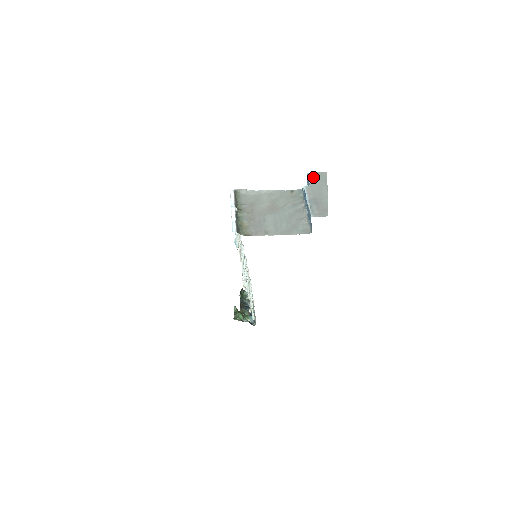
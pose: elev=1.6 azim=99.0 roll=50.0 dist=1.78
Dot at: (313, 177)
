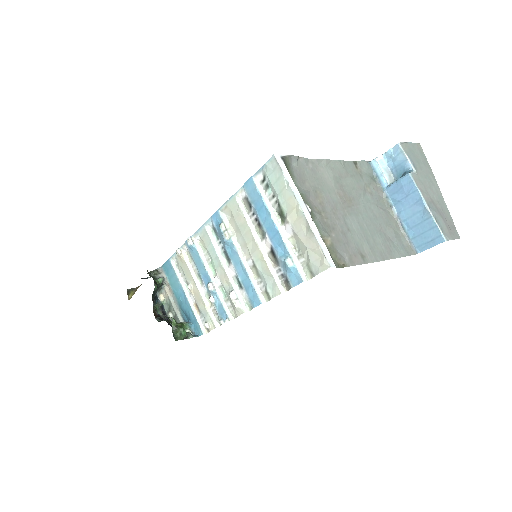
Dot at: (411, 154)
